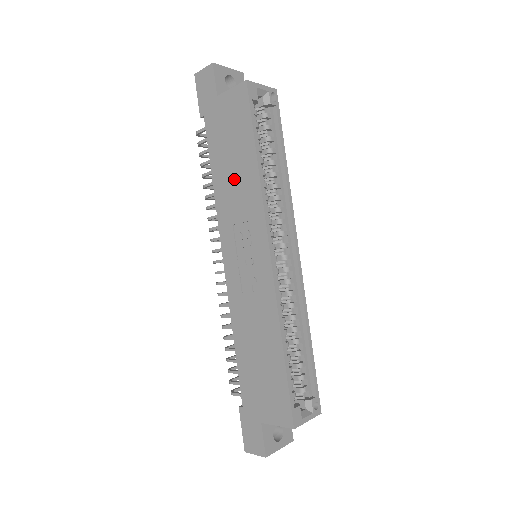
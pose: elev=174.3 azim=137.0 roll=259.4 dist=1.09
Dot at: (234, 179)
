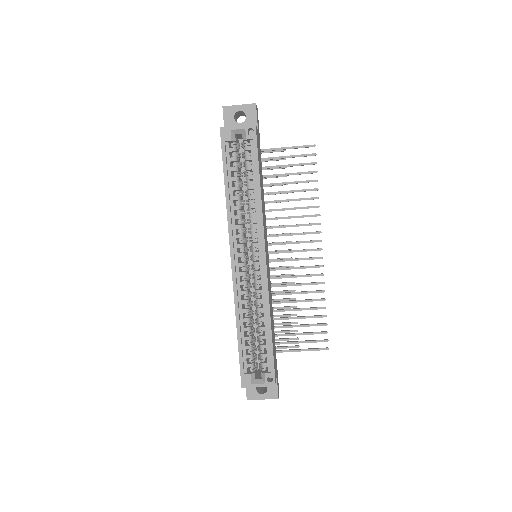
Dot at: occluded
